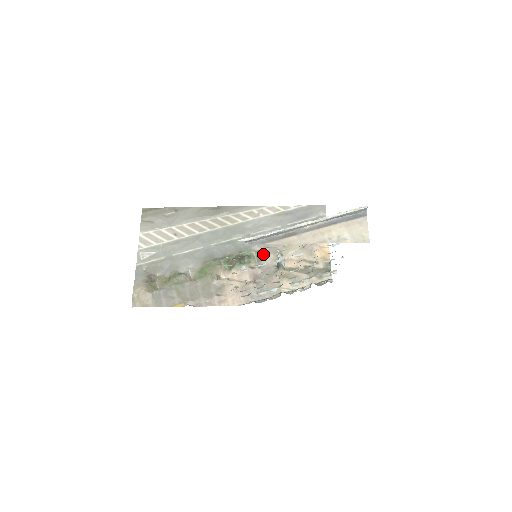
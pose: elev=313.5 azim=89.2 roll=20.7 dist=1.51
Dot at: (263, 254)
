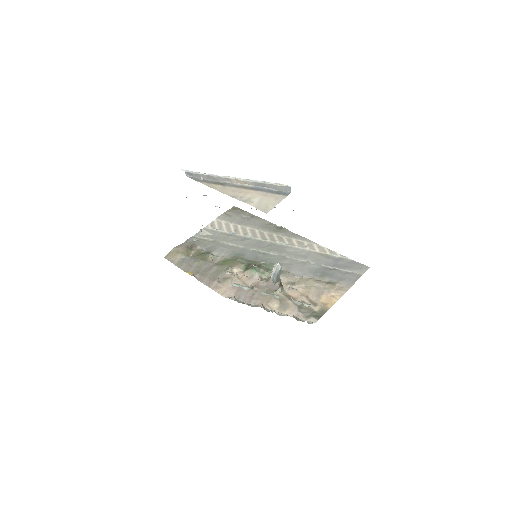
Dot at: occluded
